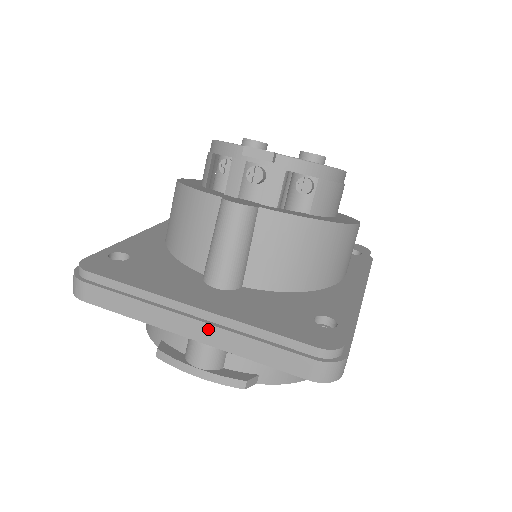
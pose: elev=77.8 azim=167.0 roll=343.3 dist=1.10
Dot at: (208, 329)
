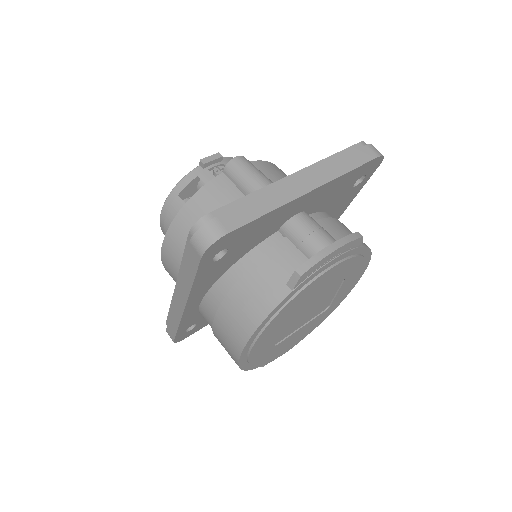
Dot at: (313, 175)
